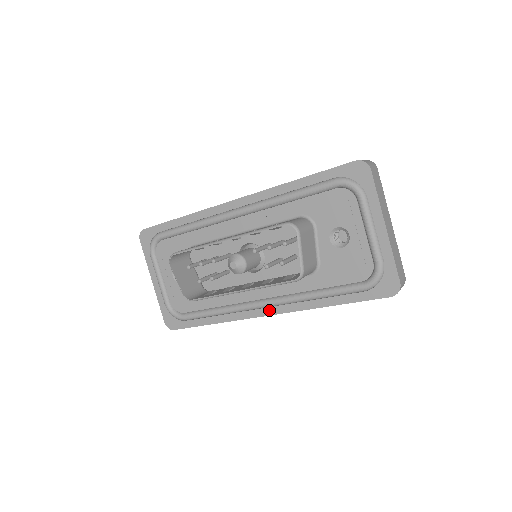
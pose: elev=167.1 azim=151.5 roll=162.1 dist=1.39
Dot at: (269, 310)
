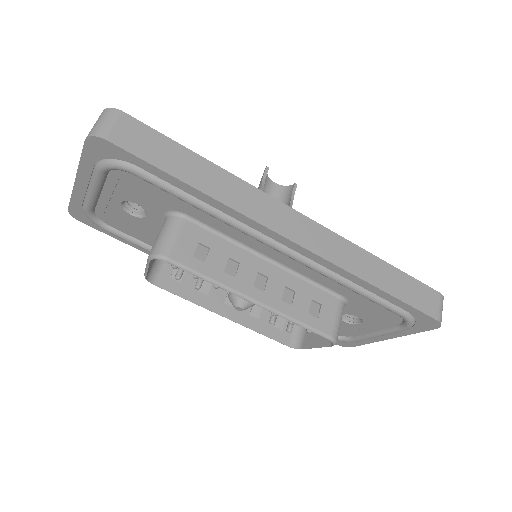
Dot at: occluded
